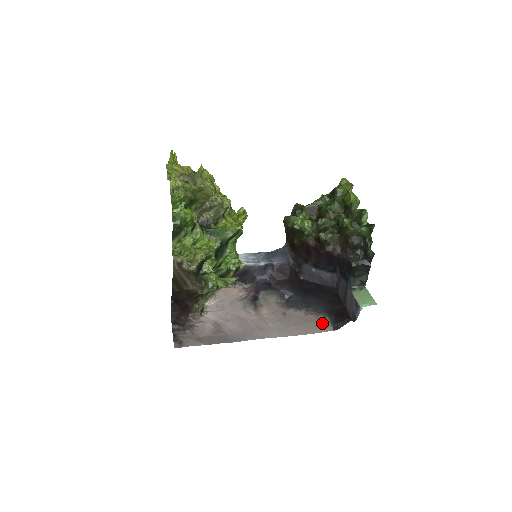
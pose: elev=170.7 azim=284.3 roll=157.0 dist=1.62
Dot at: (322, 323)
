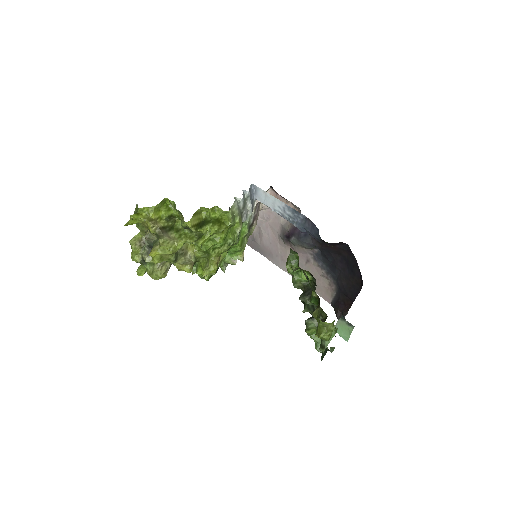
Dot at: (328, 292)
